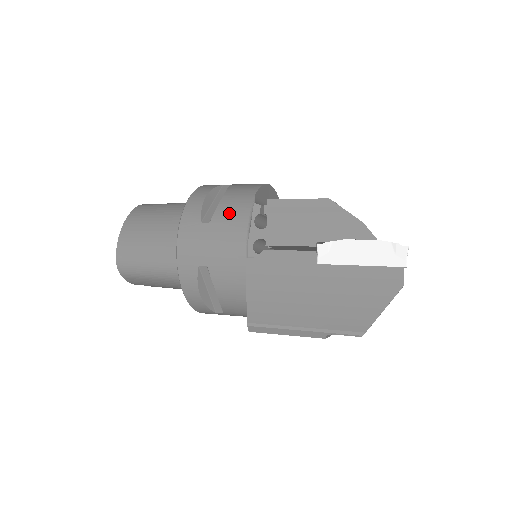
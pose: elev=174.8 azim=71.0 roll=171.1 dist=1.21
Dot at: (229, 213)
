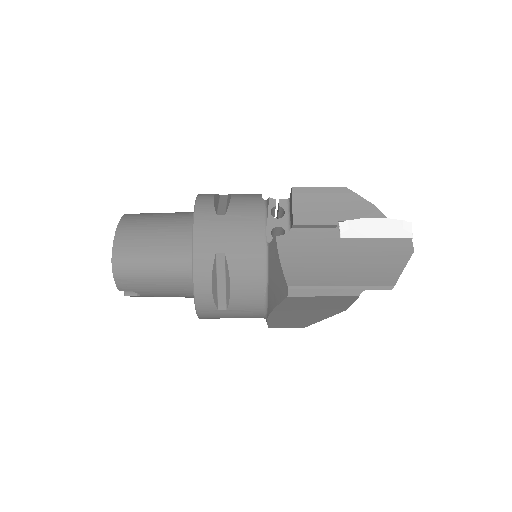
Dot at: (243, 208)
